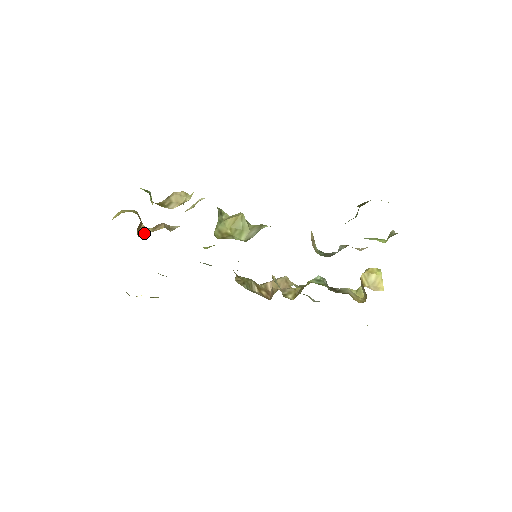
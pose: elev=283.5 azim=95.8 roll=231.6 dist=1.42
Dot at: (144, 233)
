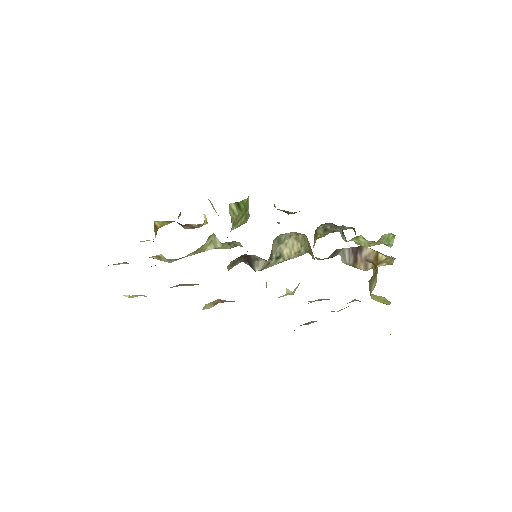
Dot at: occluded
